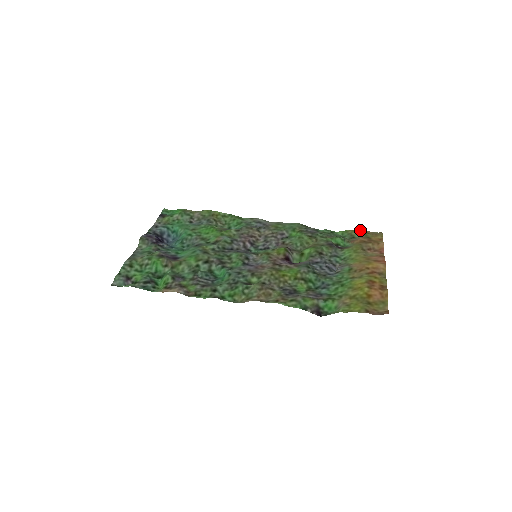
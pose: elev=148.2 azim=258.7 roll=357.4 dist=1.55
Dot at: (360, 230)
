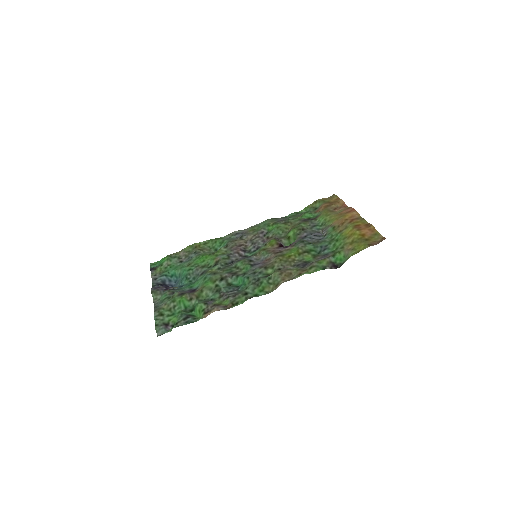
Dot at: (317, 201)
